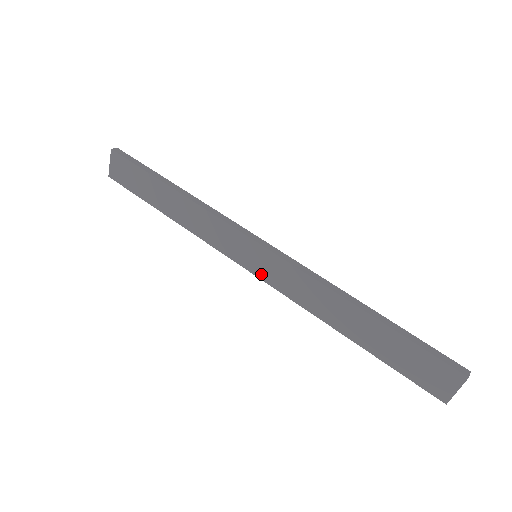
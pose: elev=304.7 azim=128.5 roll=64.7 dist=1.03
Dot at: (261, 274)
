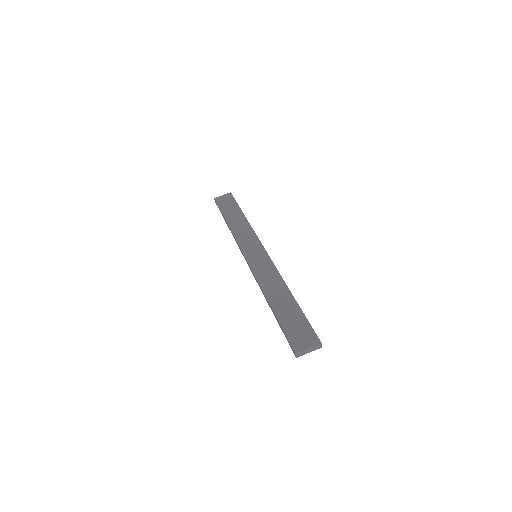
Dot at: (251, 261)
